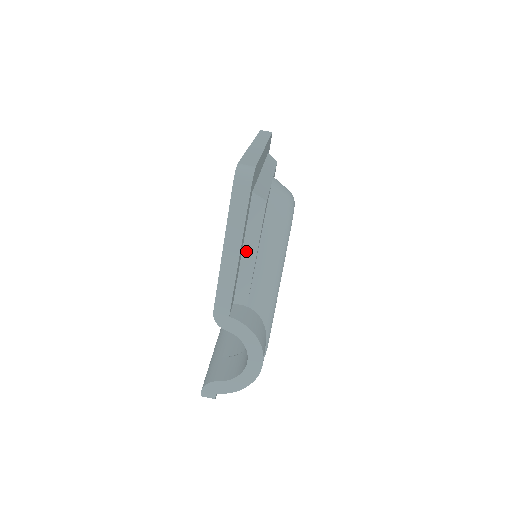
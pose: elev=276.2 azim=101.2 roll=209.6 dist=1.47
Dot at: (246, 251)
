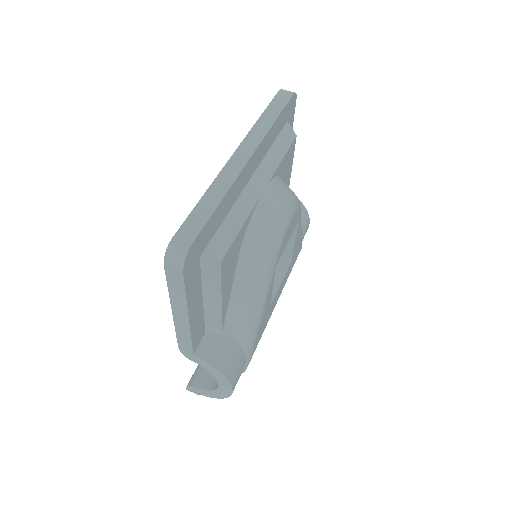
Dot at: (208, 299)
